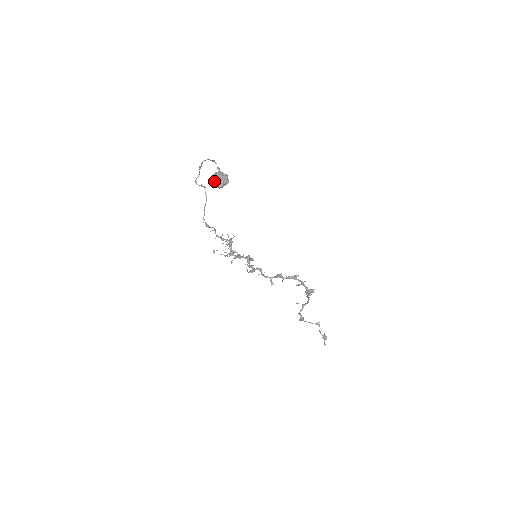
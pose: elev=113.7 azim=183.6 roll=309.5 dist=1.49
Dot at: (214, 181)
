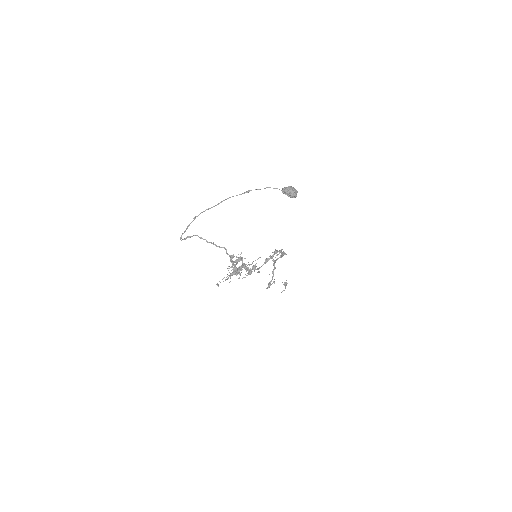
Dot at: (292, 194)
